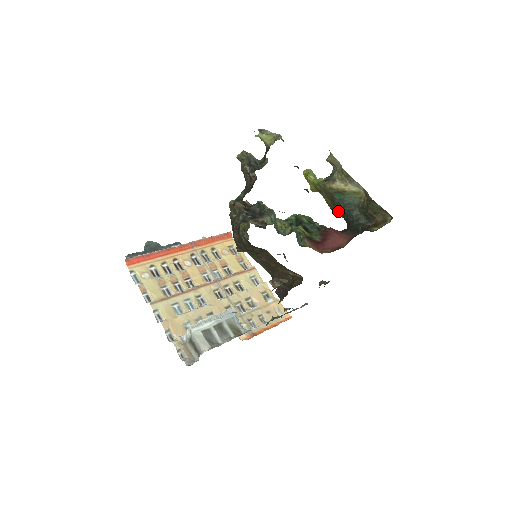
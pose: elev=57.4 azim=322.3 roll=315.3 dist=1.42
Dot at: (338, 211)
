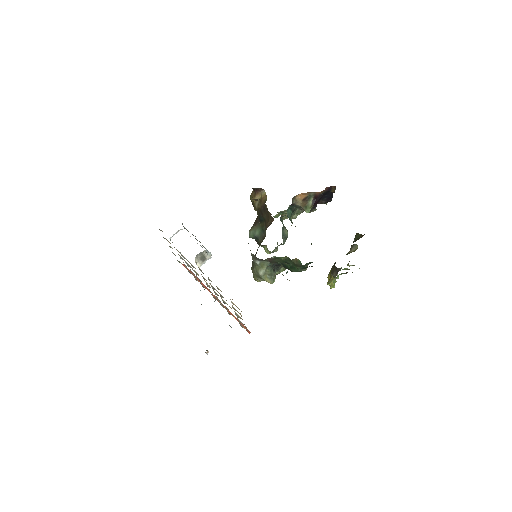
Dot at: (334, 265)
